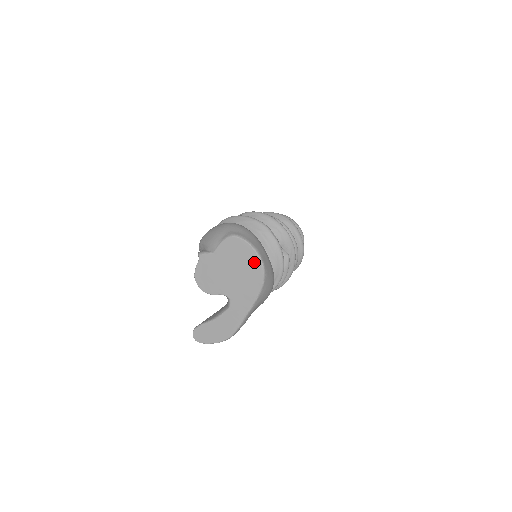
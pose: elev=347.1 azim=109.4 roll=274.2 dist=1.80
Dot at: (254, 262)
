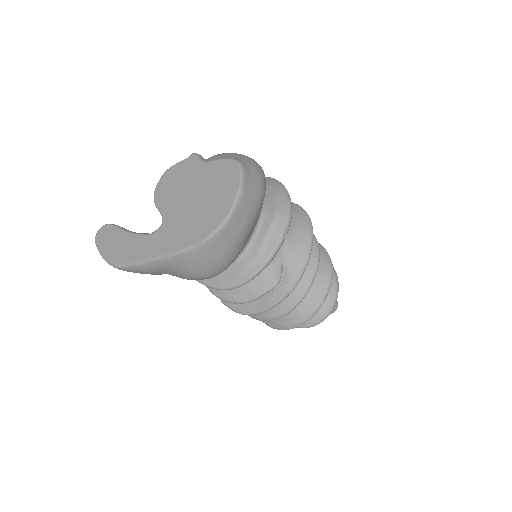
Dot at: (221, 210)
